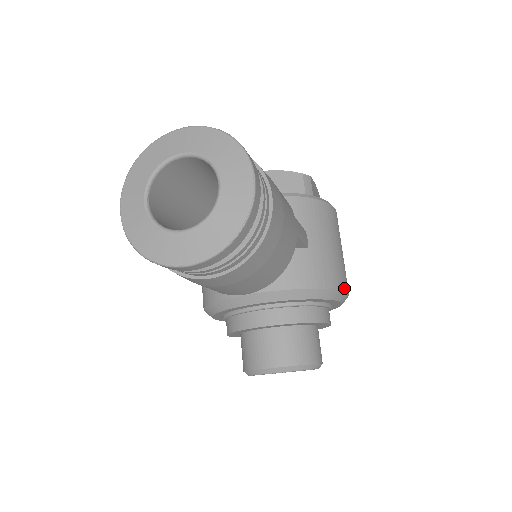
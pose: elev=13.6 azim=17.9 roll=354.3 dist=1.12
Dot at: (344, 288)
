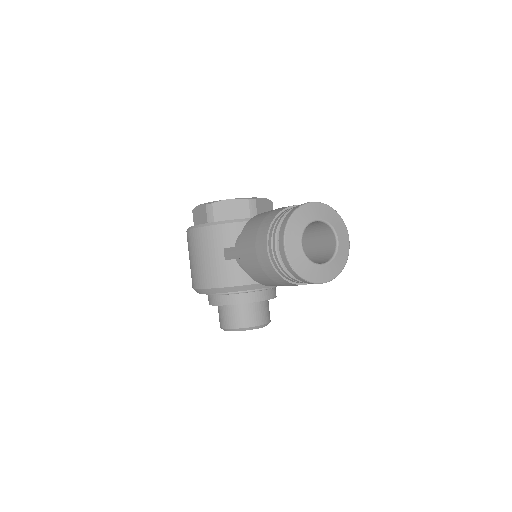
Dot at: occluded
